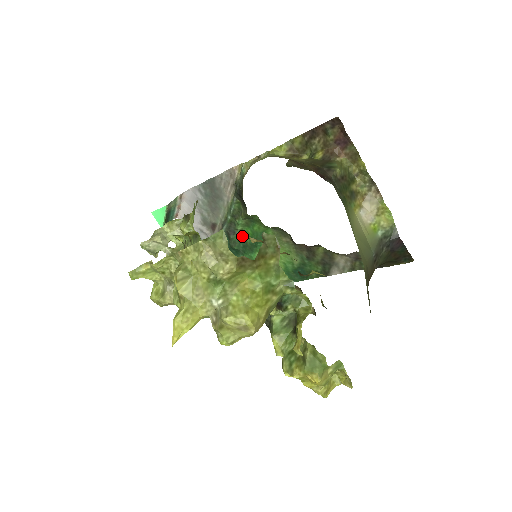
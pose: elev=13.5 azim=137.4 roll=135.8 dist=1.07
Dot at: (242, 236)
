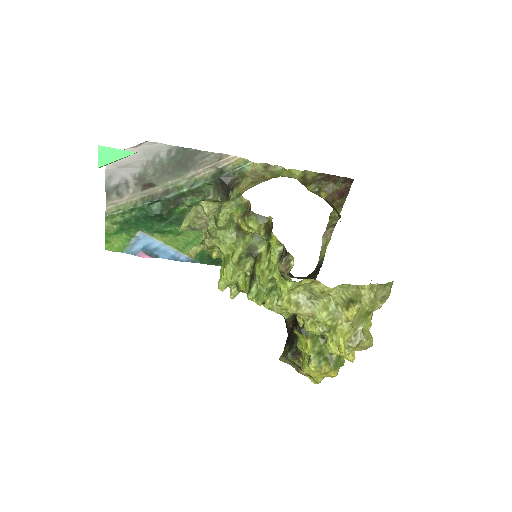
Dot at: (183, 210)
